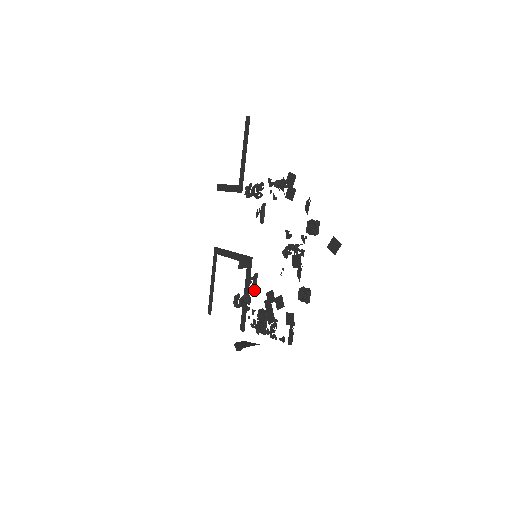
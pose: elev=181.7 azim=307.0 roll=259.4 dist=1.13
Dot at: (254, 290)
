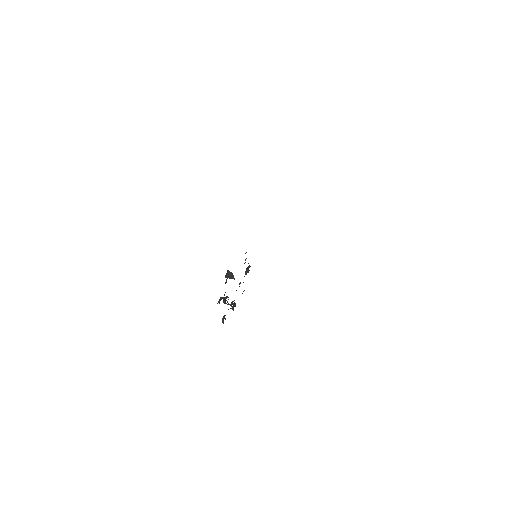
Dot at: occluded
